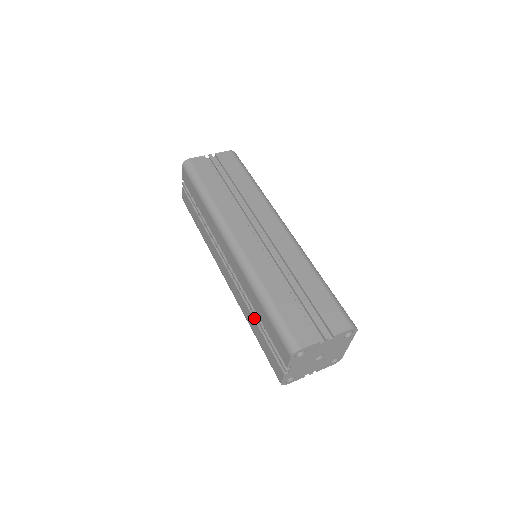
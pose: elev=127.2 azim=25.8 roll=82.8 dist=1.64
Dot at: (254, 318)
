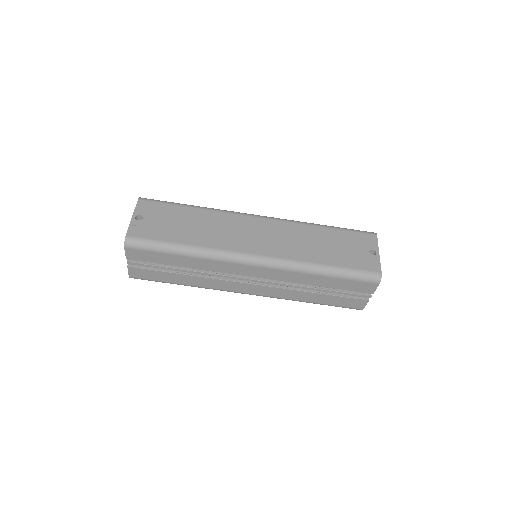
Dot at: occluded
